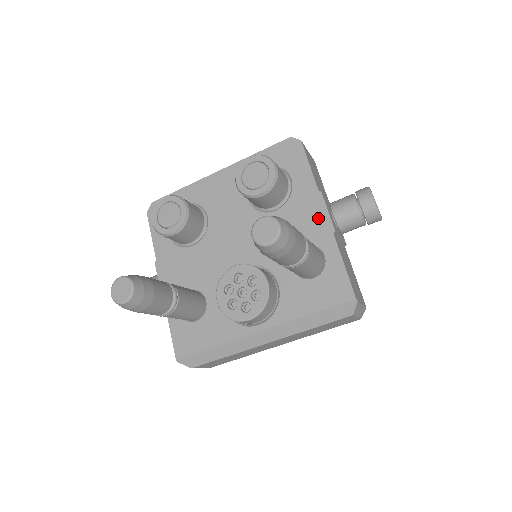
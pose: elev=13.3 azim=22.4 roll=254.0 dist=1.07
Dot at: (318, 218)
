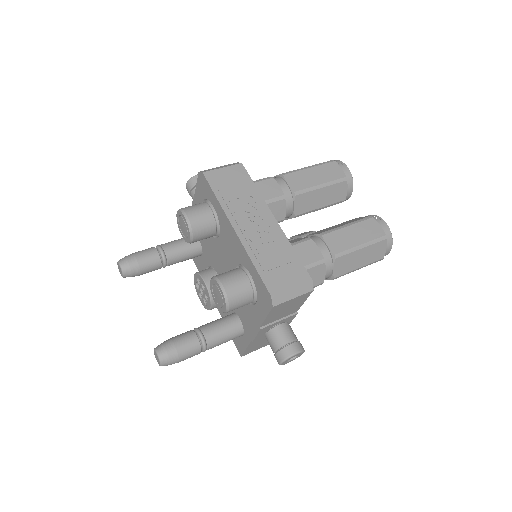
Dot at: (251, 329)
